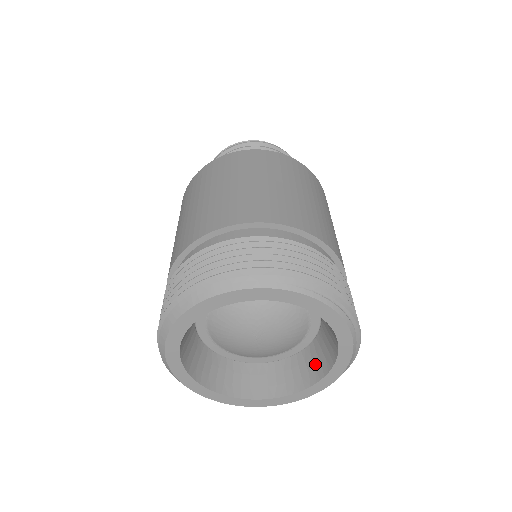
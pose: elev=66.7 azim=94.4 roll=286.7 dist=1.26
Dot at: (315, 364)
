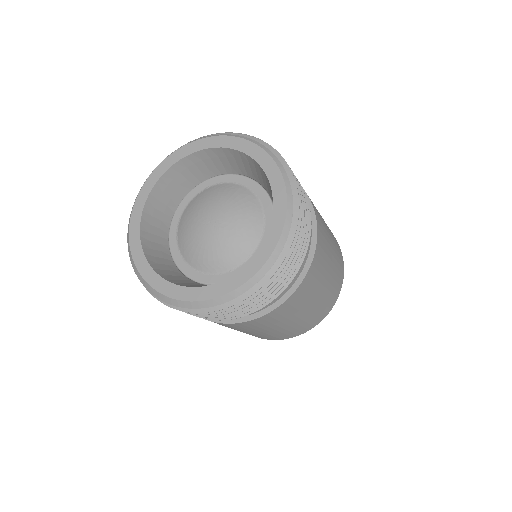
Dot at: (269, 187)
